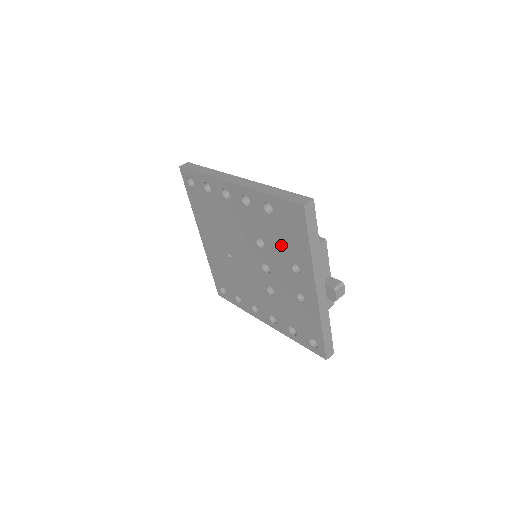
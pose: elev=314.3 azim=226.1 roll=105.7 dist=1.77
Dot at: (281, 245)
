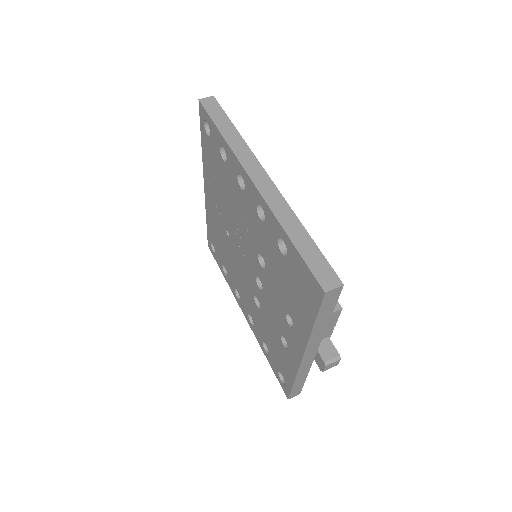
Dot at: (283, 288)
